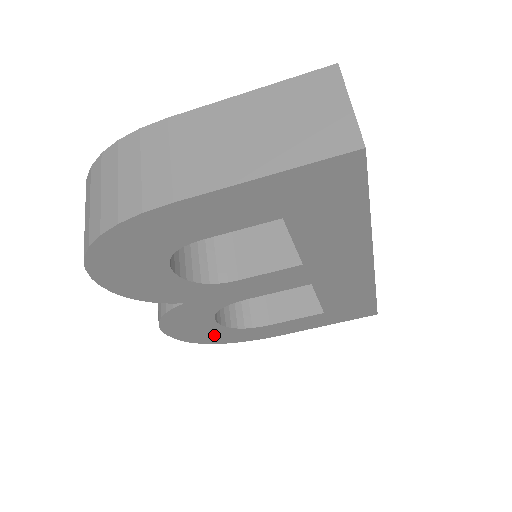
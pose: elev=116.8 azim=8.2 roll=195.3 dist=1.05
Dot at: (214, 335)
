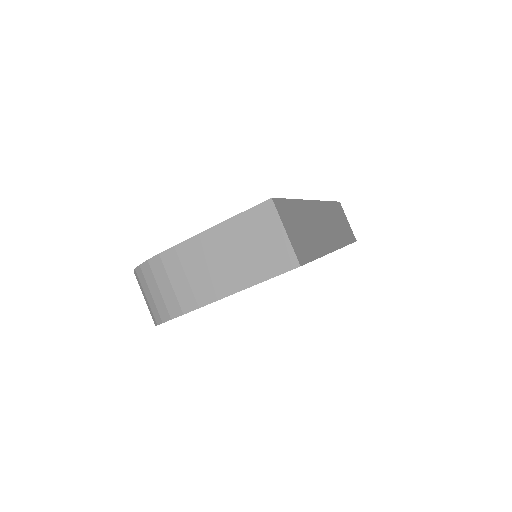
Dot at: occluded
